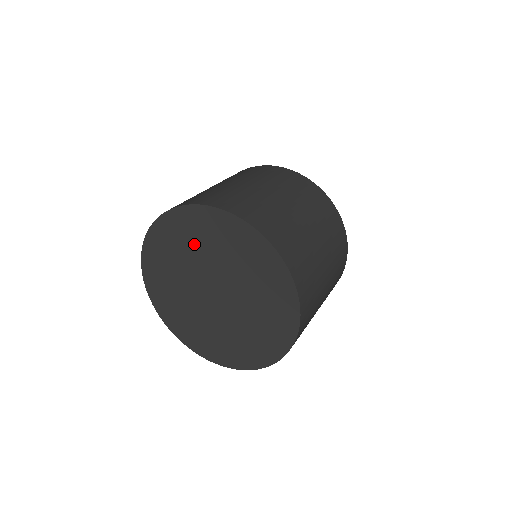
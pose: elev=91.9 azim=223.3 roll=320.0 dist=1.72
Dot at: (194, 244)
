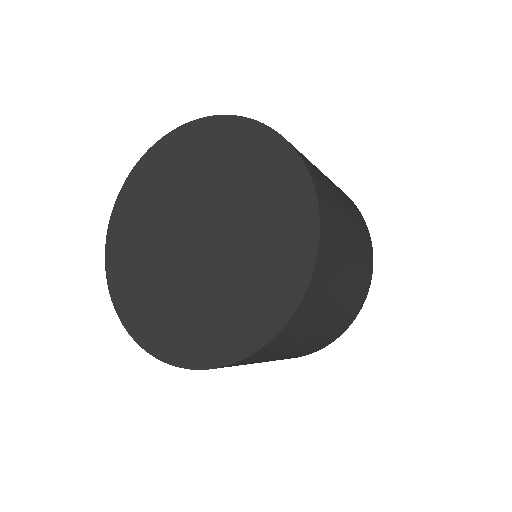
Dot at: (230, 170)
